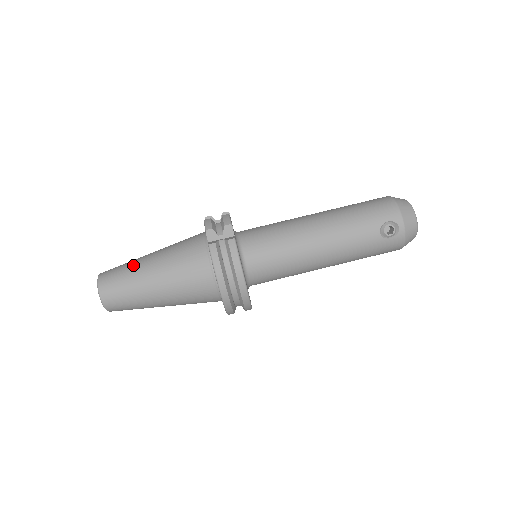
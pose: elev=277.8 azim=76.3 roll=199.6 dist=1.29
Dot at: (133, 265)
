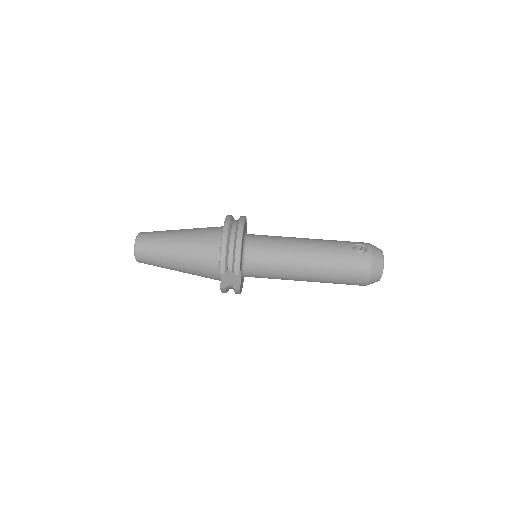
Dot at: occluded
